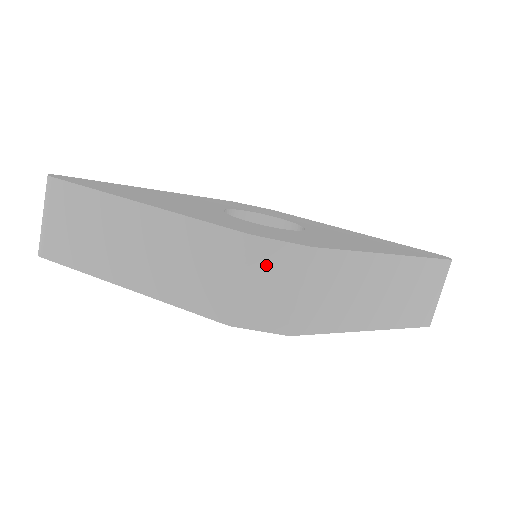
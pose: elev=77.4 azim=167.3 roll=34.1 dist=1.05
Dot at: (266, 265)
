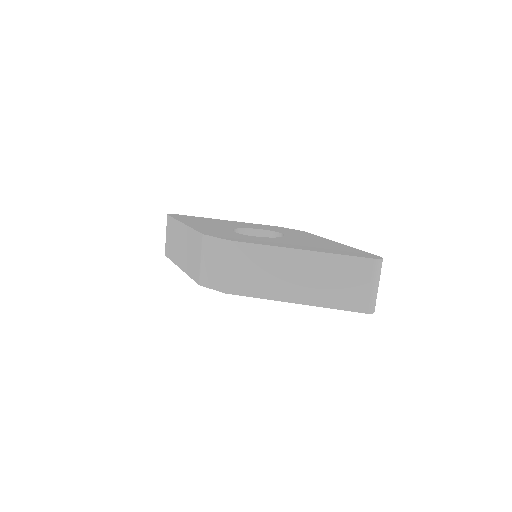
Dot at: (211, 251)
